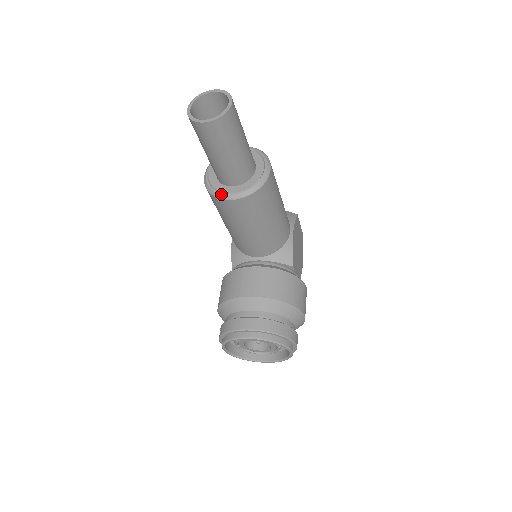
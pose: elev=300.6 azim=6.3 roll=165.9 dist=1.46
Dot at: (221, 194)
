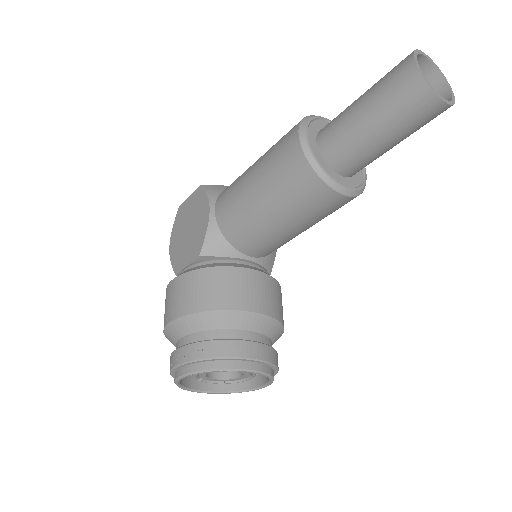
Dot at: (332, 179)
